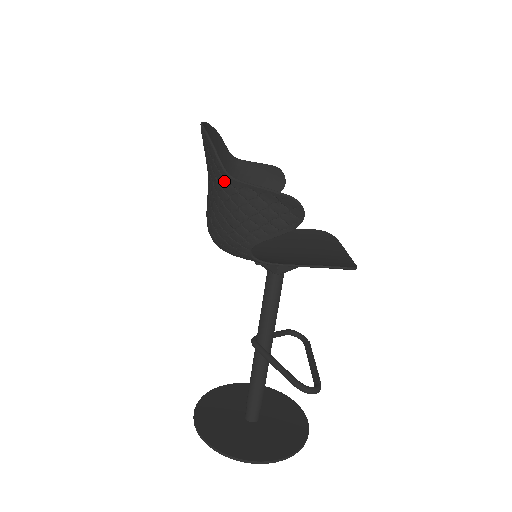
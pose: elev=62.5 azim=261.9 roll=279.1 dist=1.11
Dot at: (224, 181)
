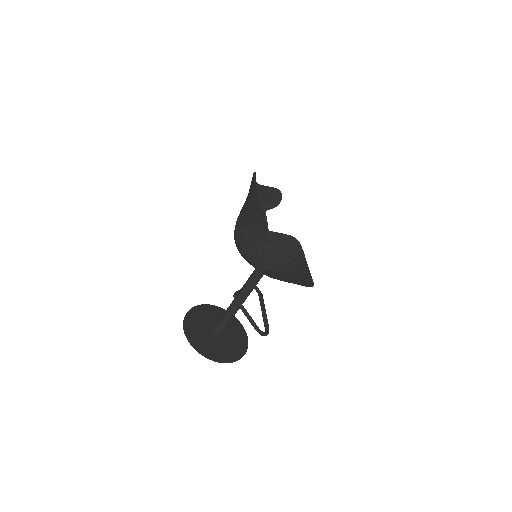
Dot at: (266, 238)
